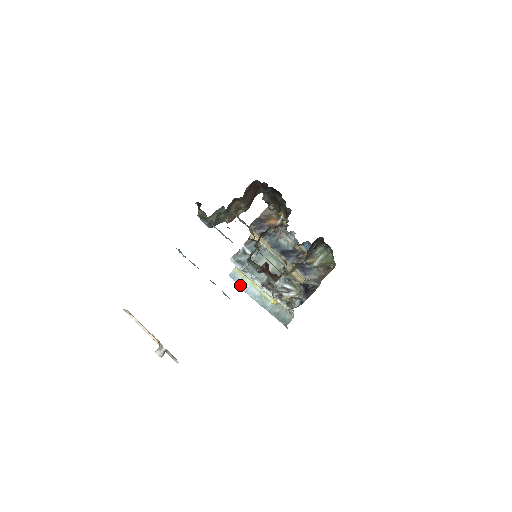
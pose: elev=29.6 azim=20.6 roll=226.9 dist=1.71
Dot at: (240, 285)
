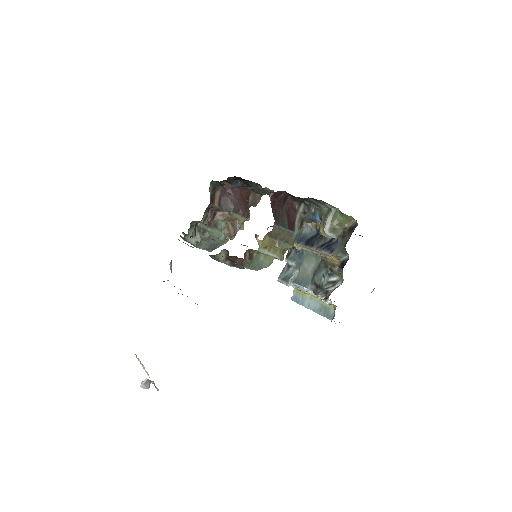
Dot at: occluded
